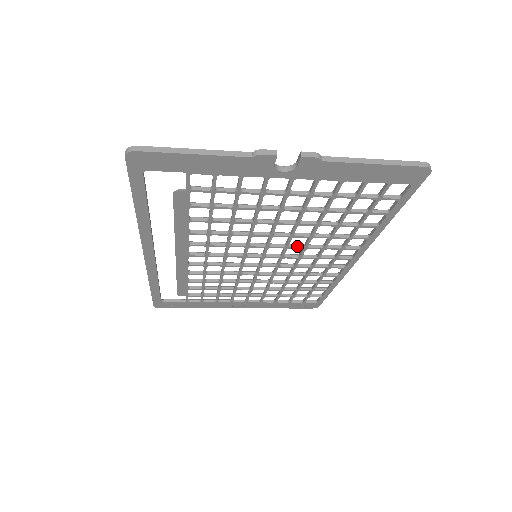
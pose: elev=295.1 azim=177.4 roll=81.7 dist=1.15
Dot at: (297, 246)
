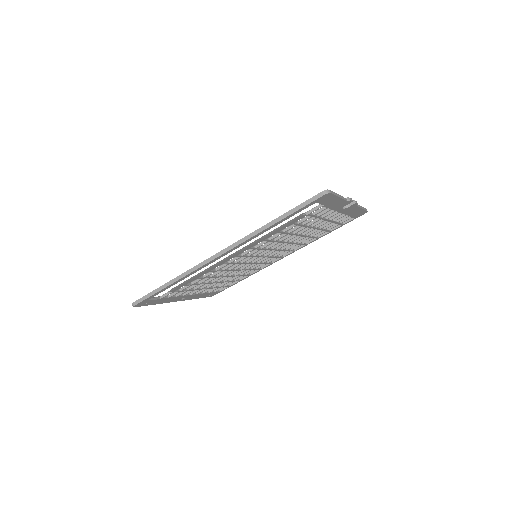
Dot at: (280, 249)
